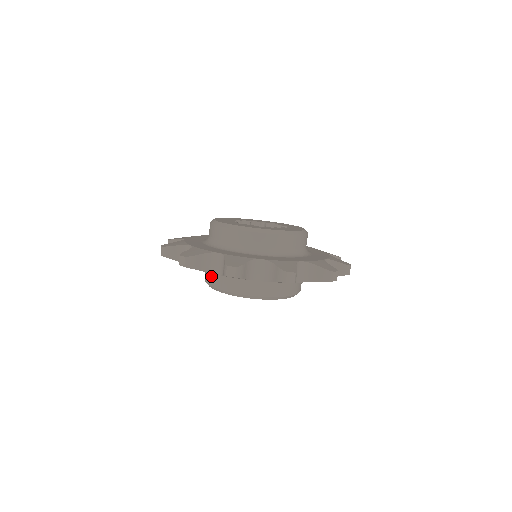
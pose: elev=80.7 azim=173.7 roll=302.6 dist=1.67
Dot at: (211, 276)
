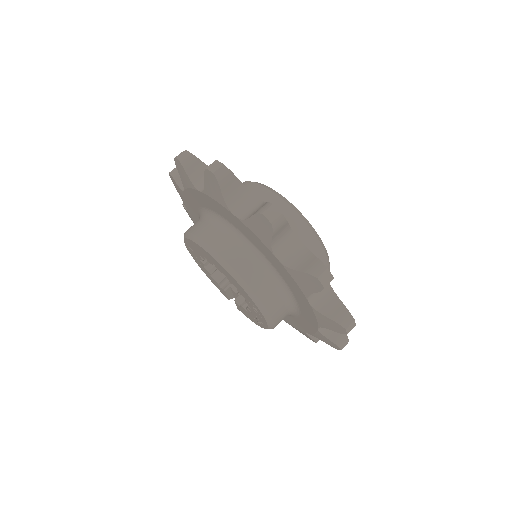
Dot at: (229, 244)
